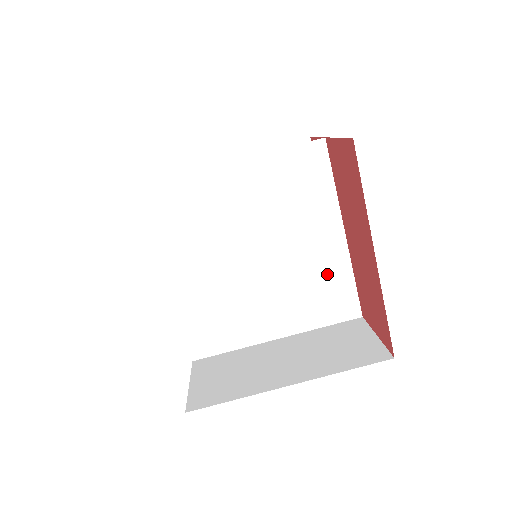
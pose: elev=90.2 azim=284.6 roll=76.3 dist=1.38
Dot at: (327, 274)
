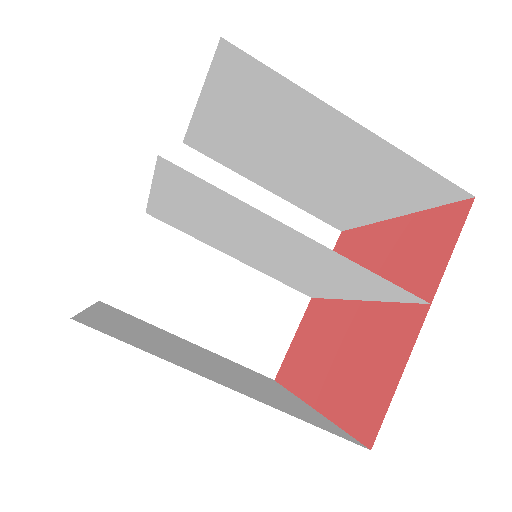
Dot at: (311, 286)
